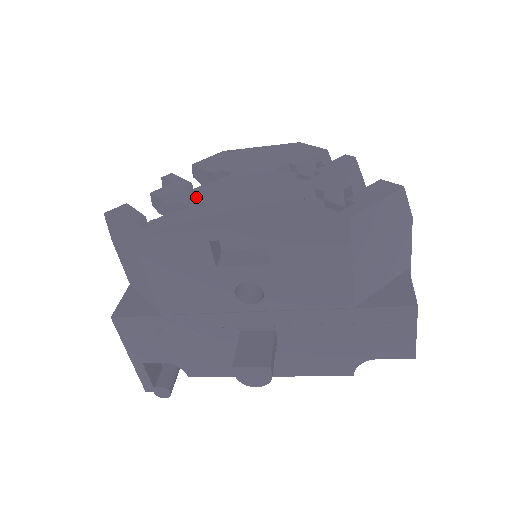
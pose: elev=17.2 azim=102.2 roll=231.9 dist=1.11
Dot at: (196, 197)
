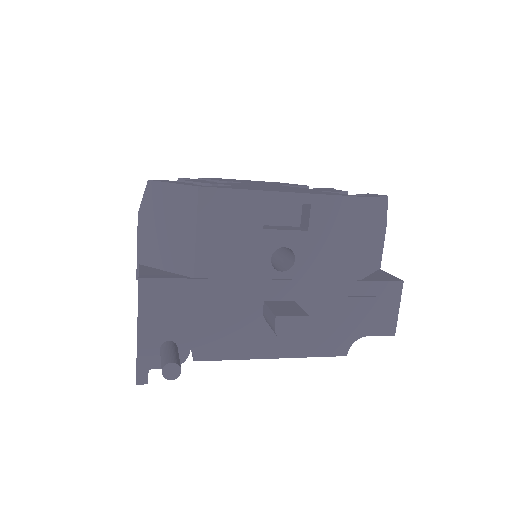
Dot at: (231, 184)
